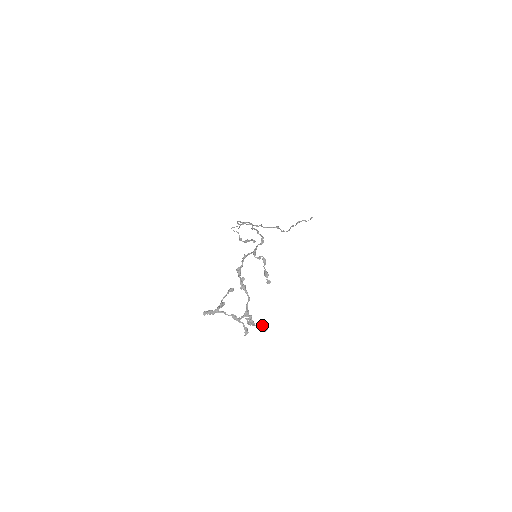
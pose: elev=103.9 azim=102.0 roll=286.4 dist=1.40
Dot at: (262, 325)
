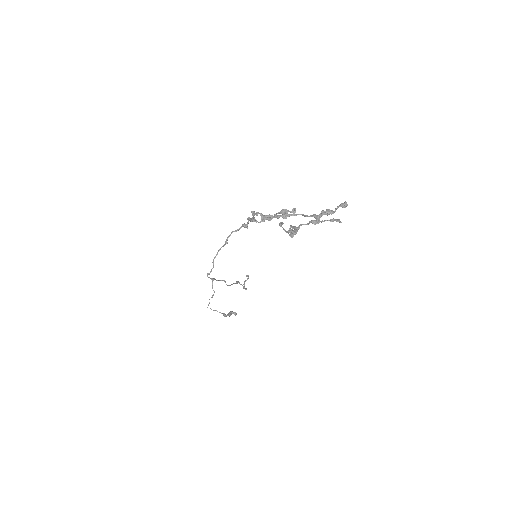
Dot at: (338, 206)
